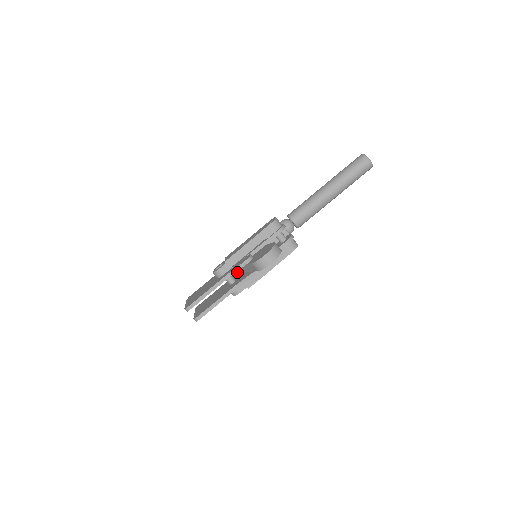
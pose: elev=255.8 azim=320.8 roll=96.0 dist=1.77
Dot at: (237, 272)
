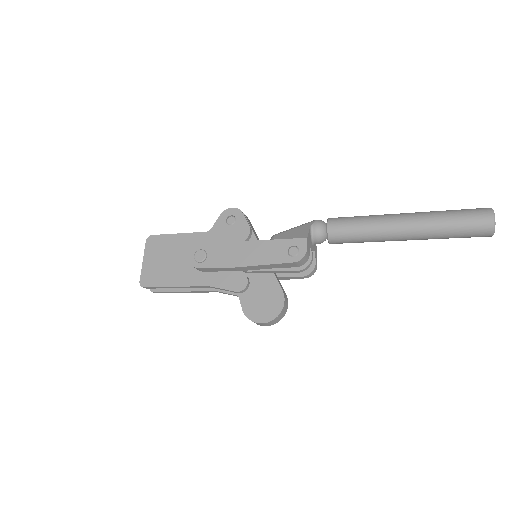
Dot at: occluded
